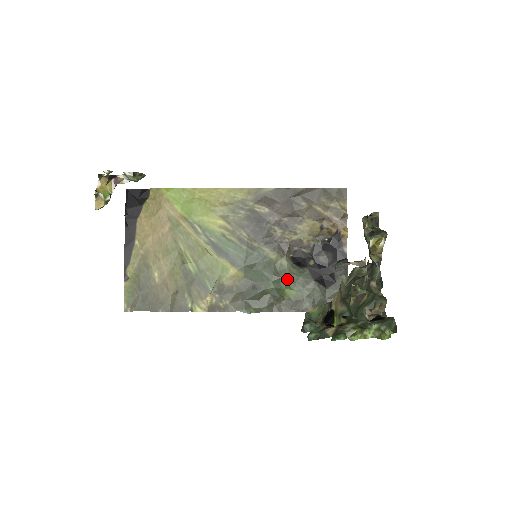
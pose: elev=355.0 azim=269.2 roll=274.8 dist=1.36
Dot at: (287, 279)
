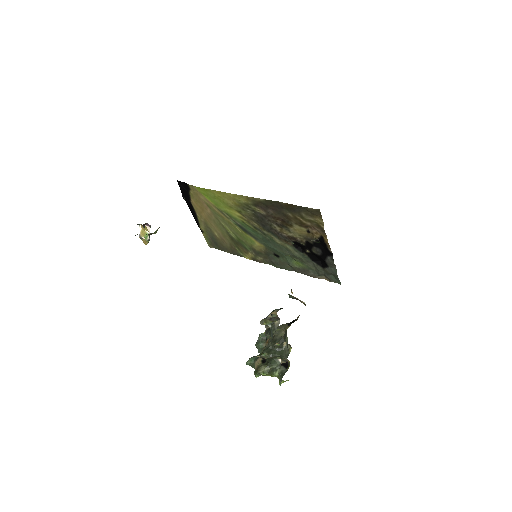
Dot at: (293, 257)
